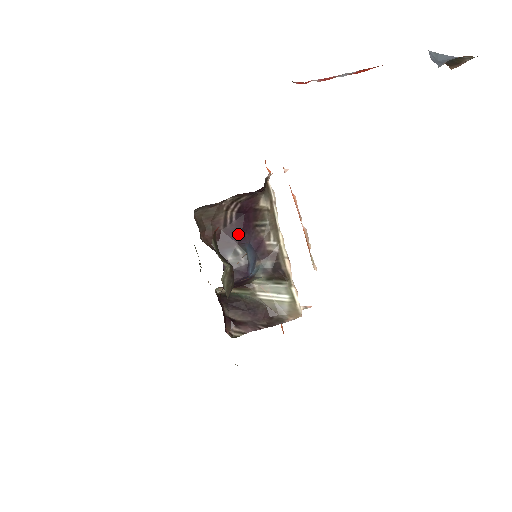
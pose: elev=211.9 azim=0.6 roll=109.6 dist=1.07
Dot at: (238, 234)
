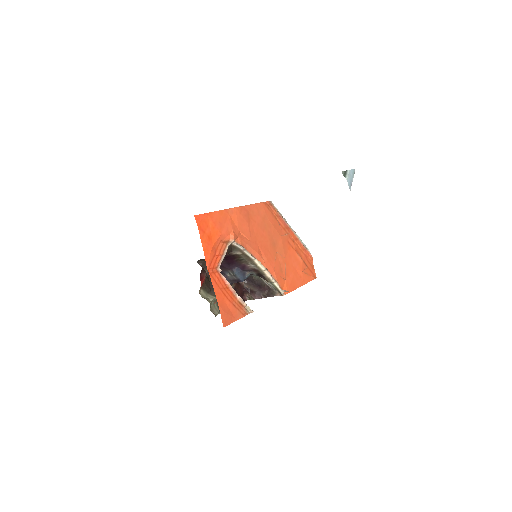
Dot at: (228, 265)
